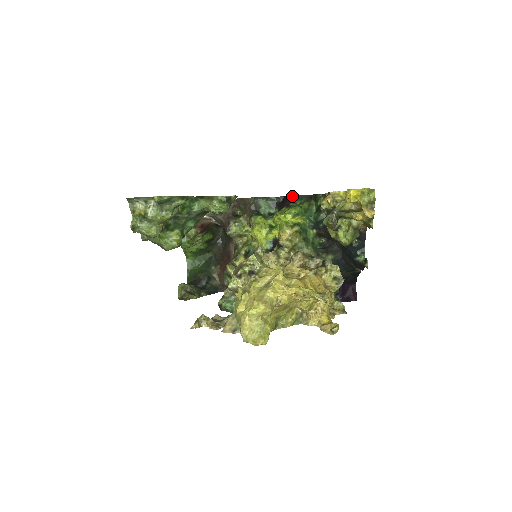
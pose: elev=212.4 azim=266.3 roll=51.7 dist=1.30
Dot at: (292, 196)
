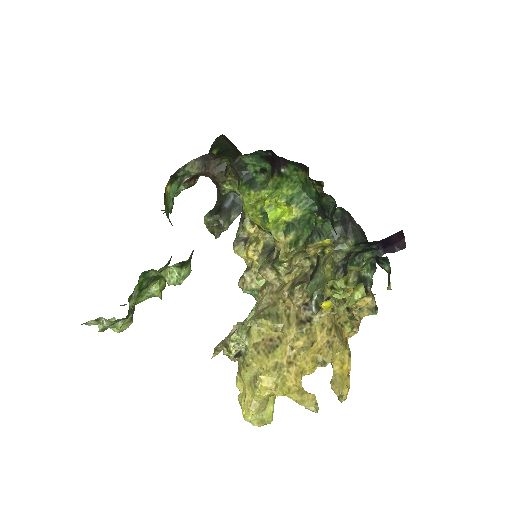
Dot at: (280, 157)
